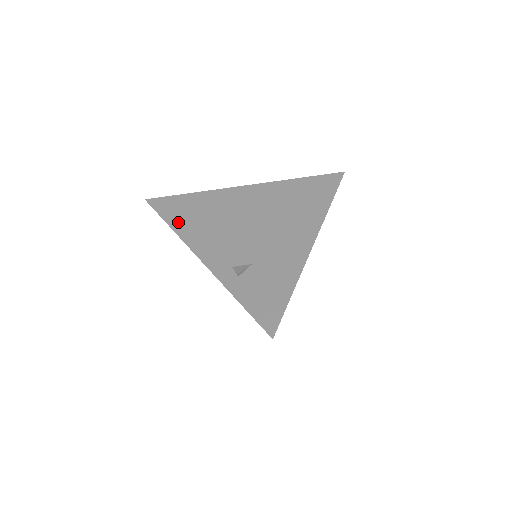
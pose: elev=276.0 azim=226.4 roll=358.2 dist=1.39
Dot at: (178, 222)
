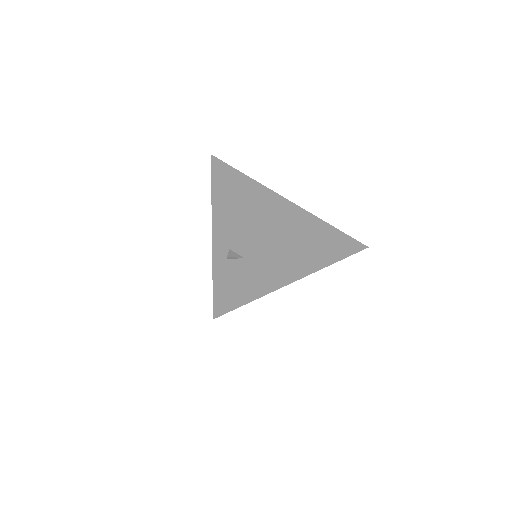
Dot at: (220, 188)
